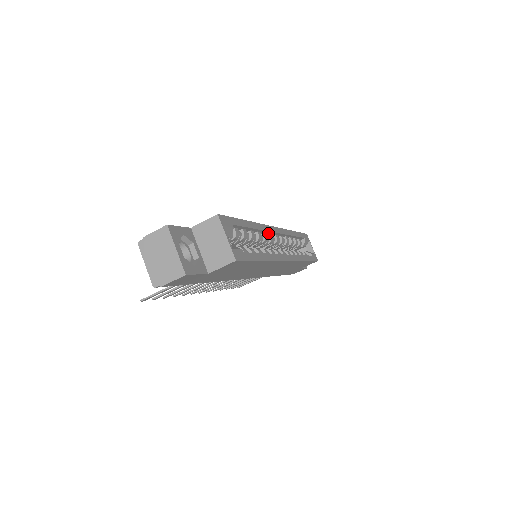
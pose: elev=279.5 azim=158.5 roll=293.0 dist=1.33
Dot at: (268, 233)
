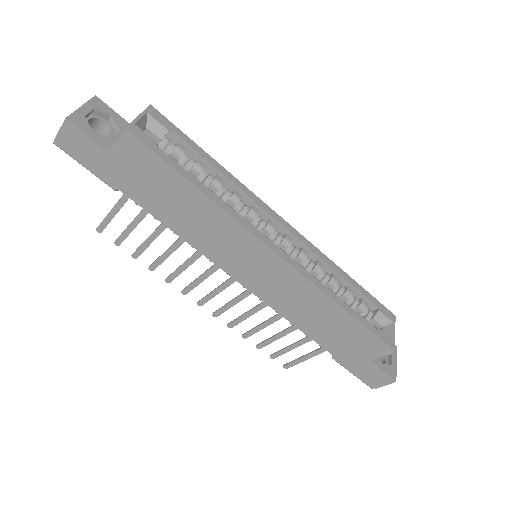
Dot at: (266, 216)
